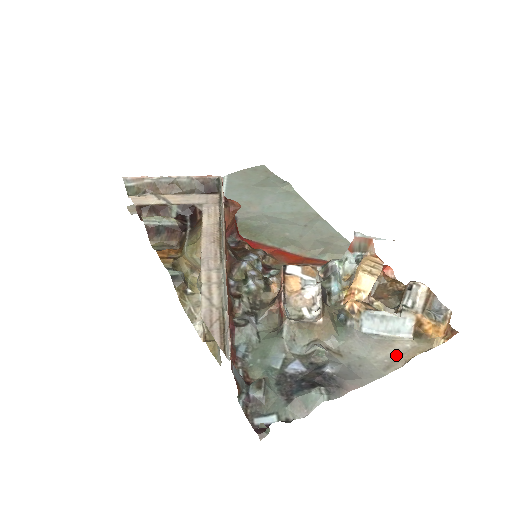
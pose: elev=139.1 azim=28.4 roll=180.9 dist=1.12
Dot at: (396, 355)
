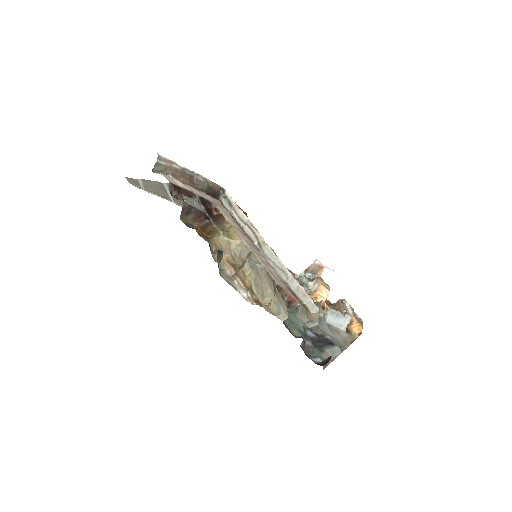
Dot at: (344, 339)
